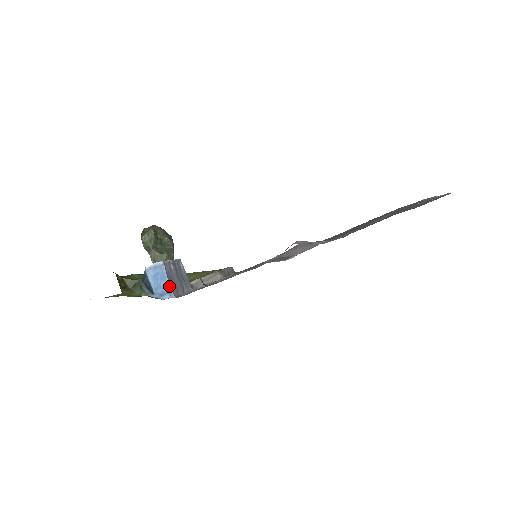
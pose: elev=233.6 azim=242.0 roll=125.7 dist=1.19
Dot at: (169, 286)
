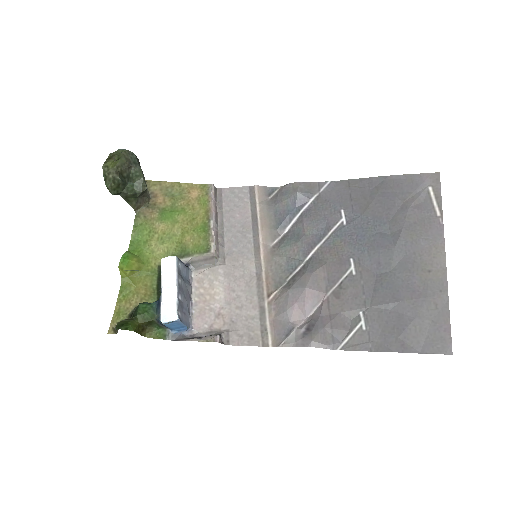
Dot at: (186, 327)
